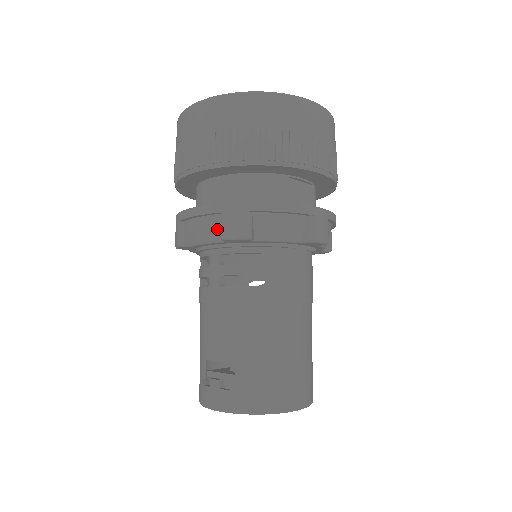
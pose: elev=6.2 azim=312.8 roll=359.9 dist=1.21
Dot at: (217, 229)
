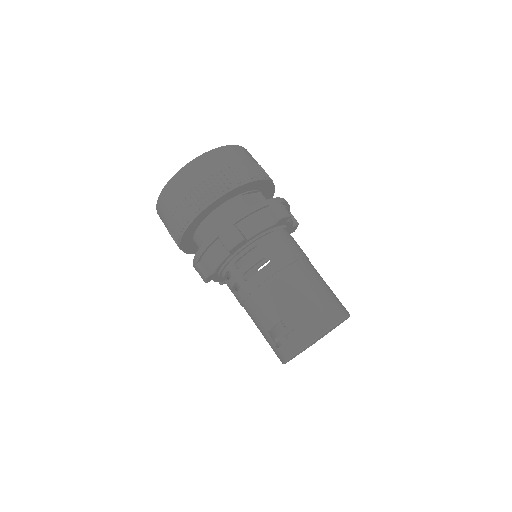
Dot at: (222, 249)
